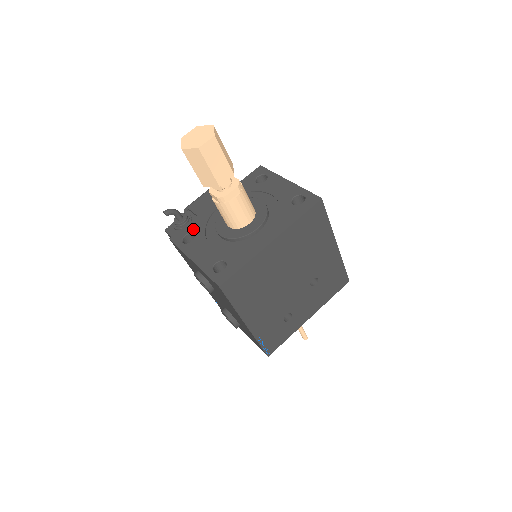
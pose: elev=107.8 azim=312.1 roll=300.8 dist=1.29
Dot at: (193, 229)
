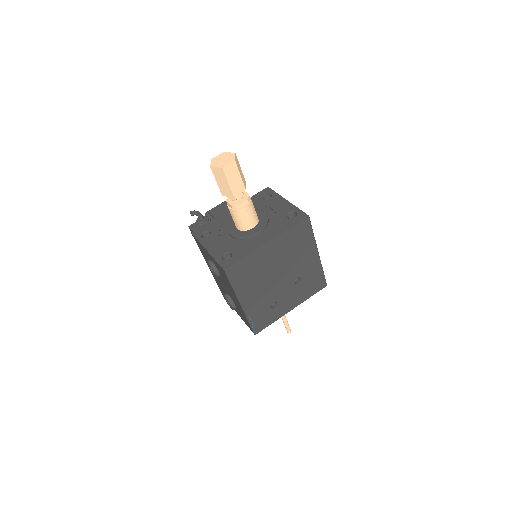
Dot at: (210, 228)
